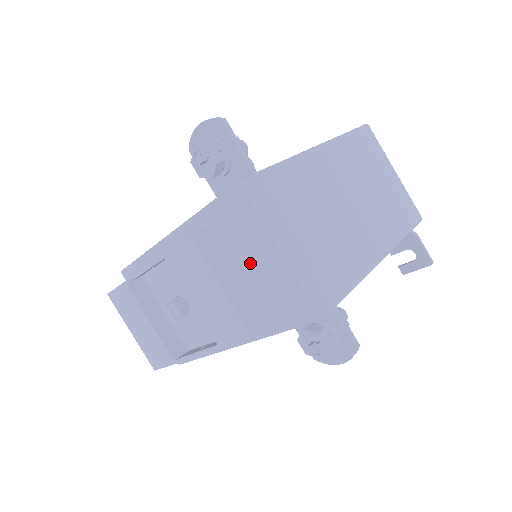
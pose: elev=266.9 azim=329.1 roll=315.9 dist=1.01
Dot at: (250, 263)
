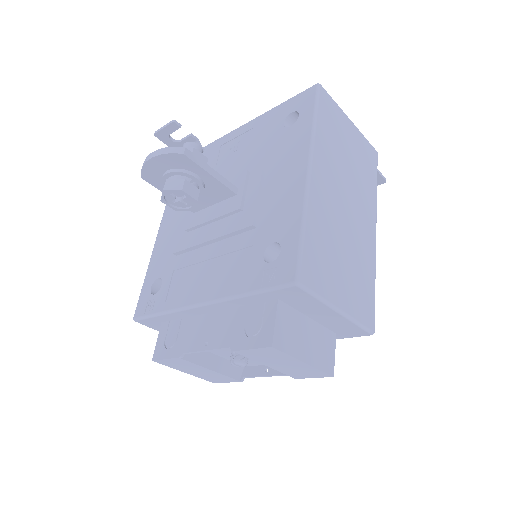
Dot at: (307, 321)
